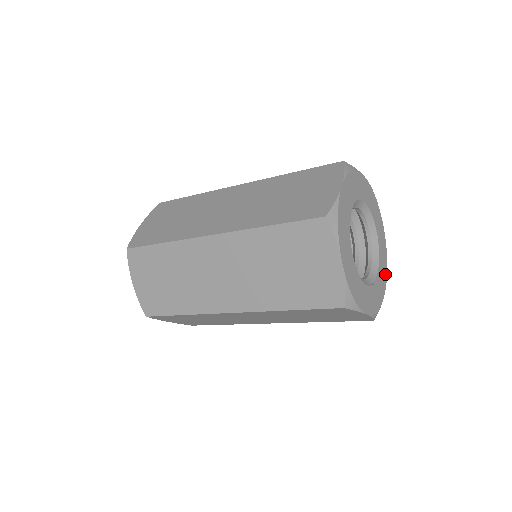
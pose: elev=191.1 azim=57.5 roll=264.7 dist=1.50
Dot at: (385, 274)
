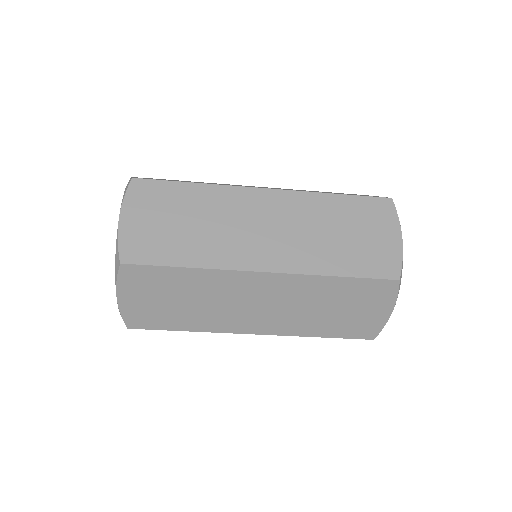
Dot at: occluded
